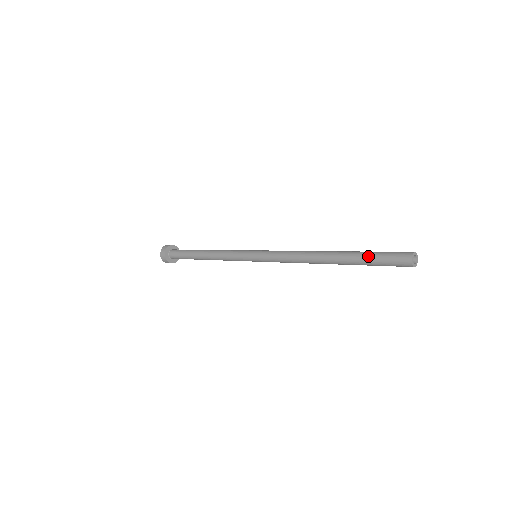
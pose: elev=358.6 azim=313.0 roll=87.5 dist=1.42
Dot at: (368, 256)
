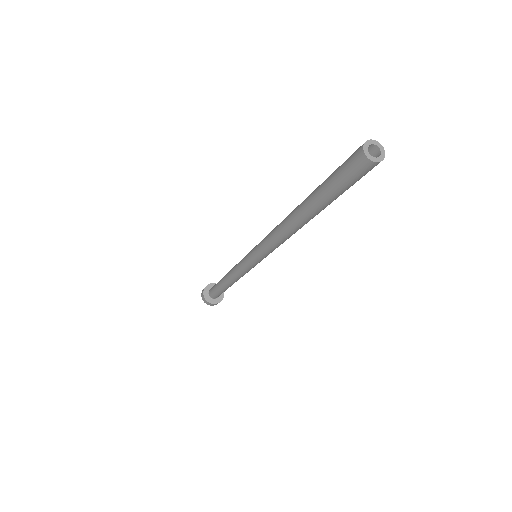
Dot at: occluded
